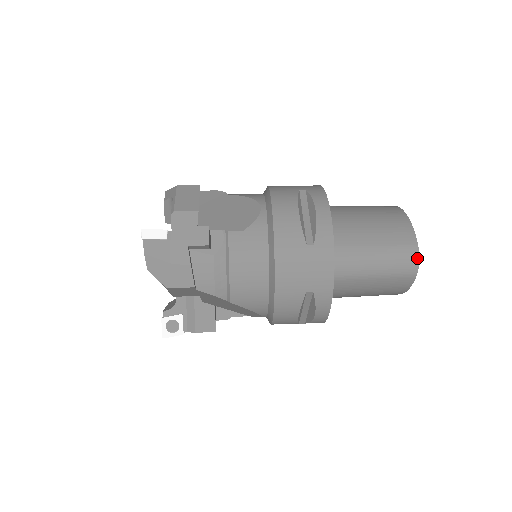
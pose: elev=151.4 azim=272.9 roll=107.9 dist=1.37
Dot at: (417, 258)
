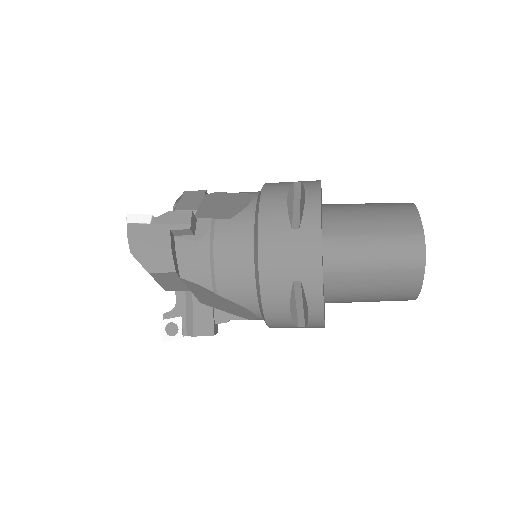
Dot at: (423, 247)
